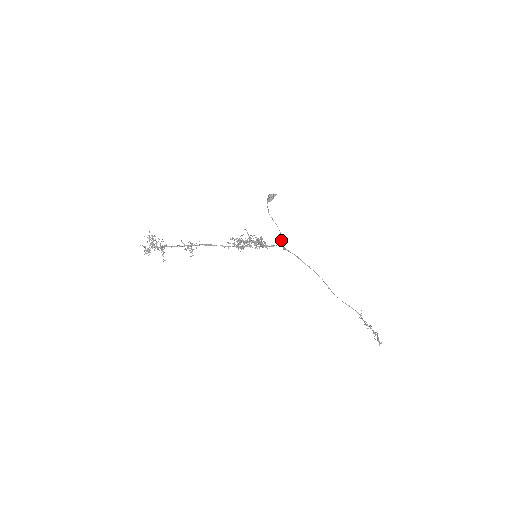
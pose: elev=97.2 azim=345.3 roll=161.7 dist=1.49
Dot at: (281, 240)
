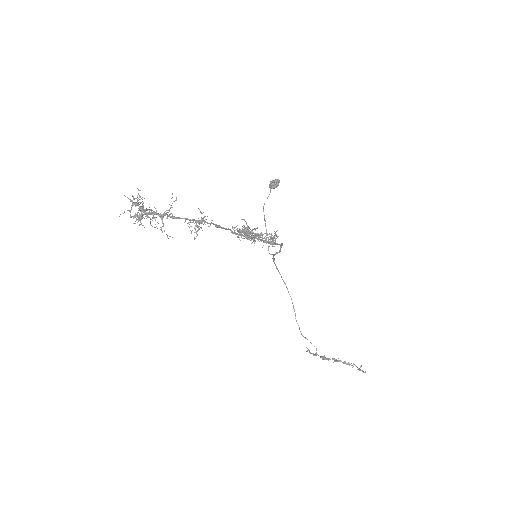
Dot at: occluded
